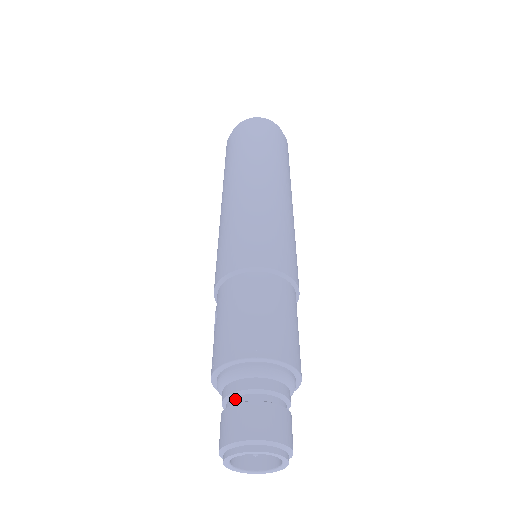
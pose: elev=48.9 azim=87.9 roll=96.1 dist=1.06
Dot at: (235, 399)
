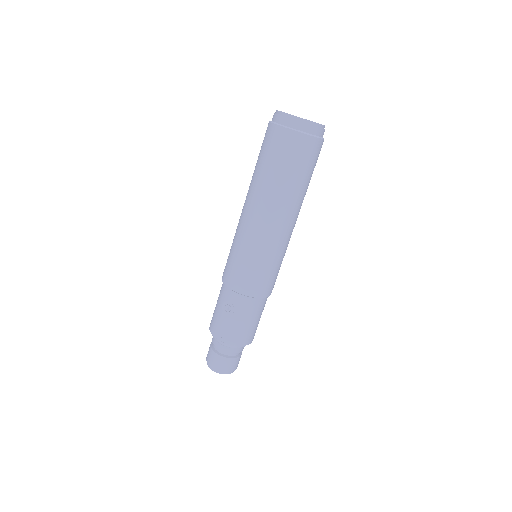
Dot at: (230, 354)
